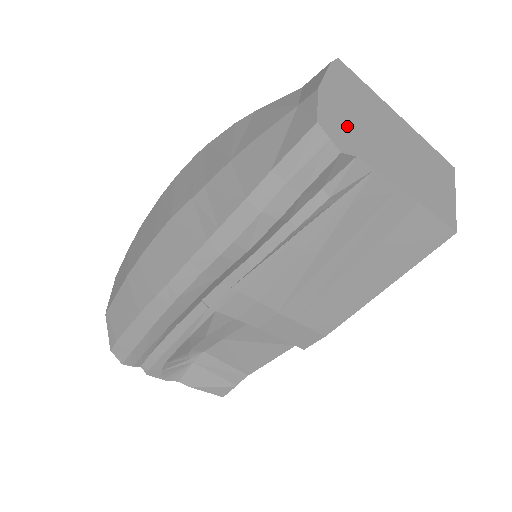
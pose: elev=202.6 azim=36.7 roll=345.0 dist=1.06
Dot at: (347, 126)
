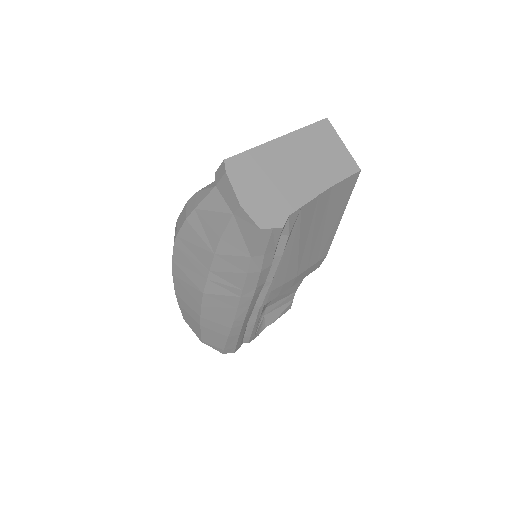
Dot at: (270, 203)
